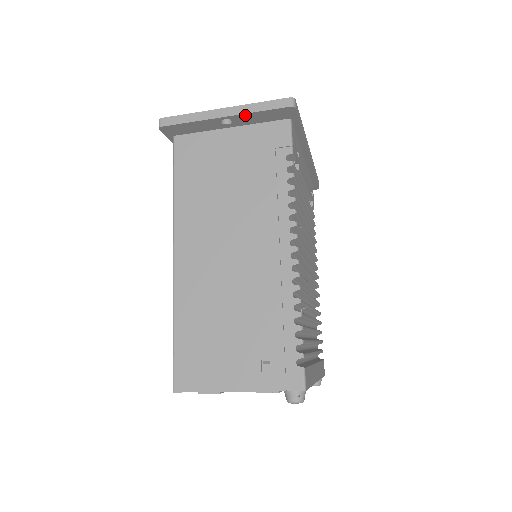
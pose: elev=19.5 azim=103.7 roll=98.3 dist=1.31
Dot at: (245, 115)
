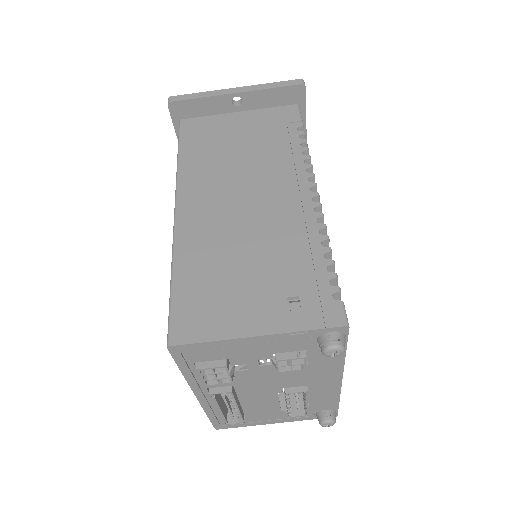
Dot at: (257, 93)
